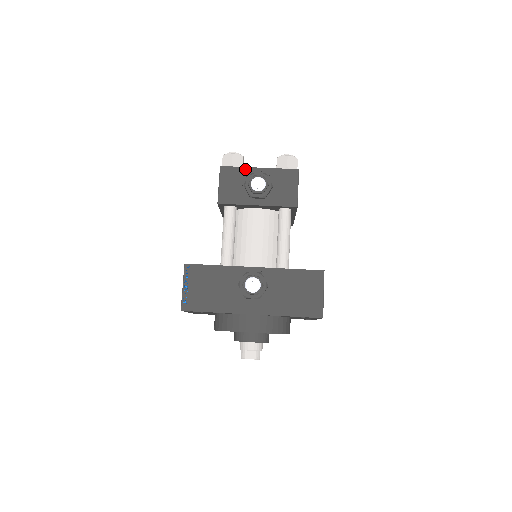
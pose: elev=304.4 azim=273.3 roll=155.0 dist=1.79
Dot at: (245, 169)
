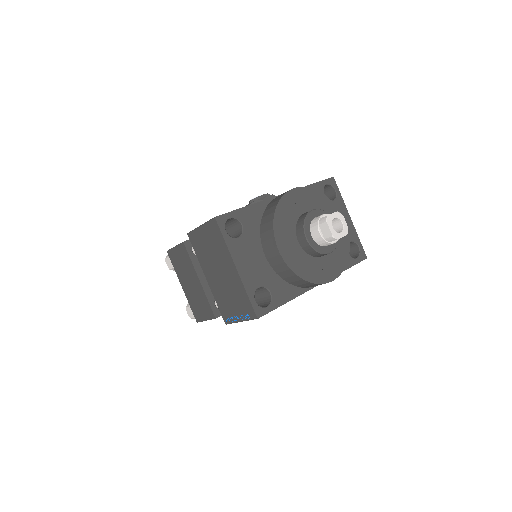
Dot at: occluded
